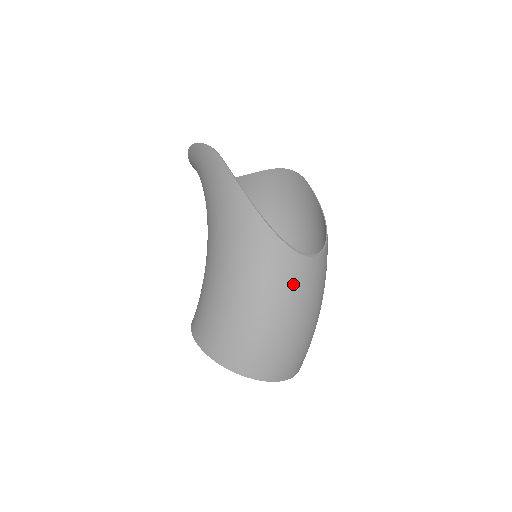
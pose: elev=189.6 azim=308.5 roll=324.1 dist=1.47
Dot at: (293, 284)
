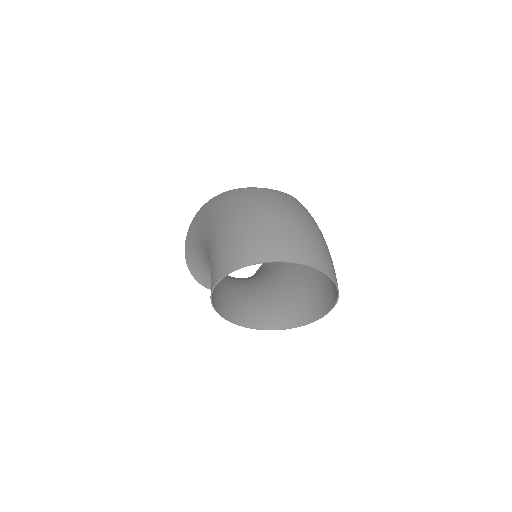
Dot at: (275, 198)
